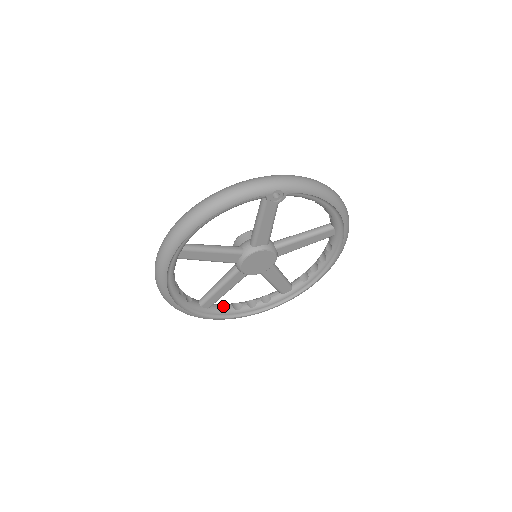
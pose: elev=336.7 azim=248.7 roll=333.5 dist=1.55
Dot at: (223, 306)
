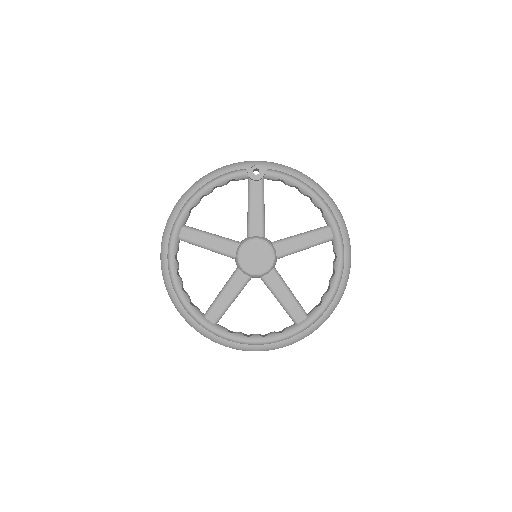
Dot at: (232, 332)
